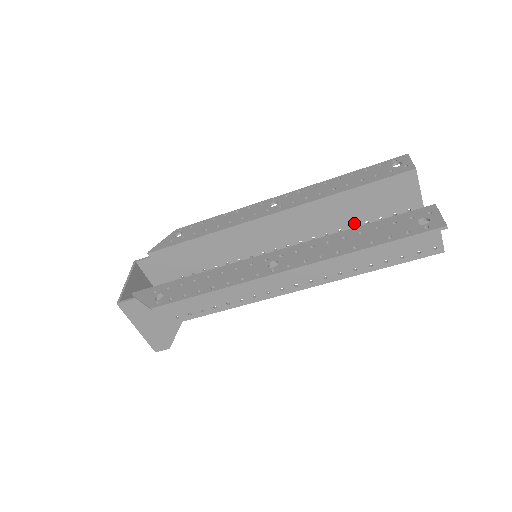
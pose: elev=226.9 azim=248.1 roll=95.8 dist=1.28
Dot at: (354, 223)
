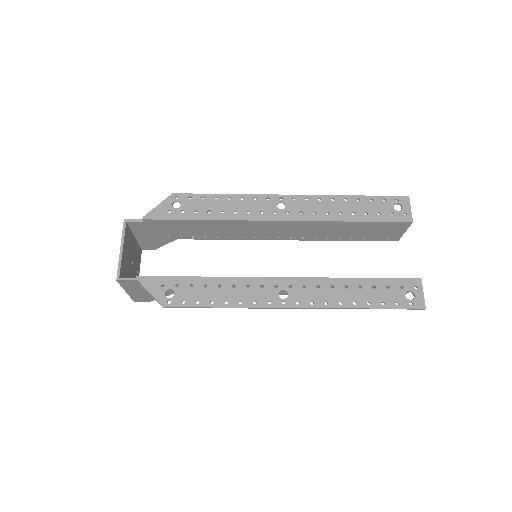
Dot at: (342, 237)
